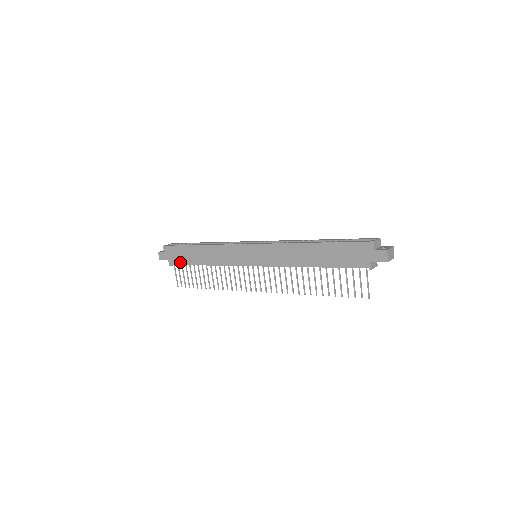
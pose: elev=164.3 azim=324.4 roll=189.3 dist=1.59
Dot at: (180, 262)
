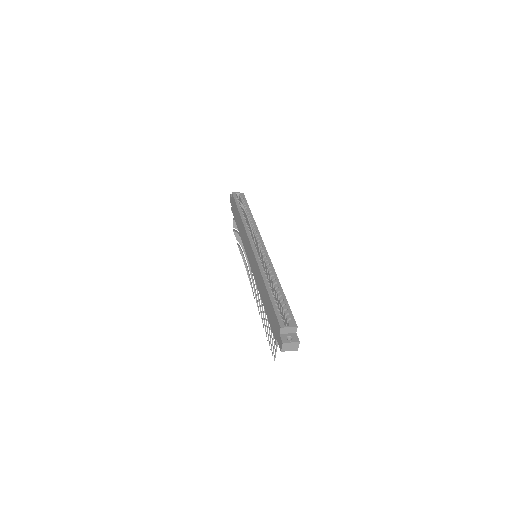
Dot at: (234, 214)
